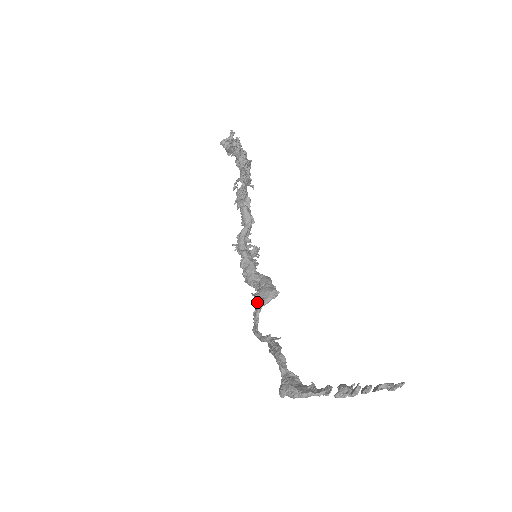
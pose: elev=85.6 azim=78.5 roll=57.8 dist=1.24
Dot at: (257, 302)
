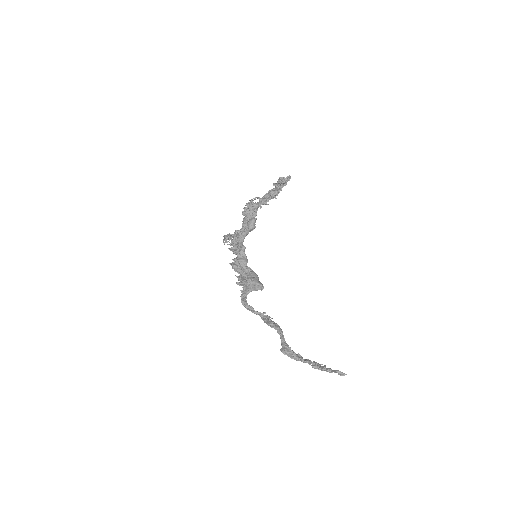
Dot at: (249, 286)
